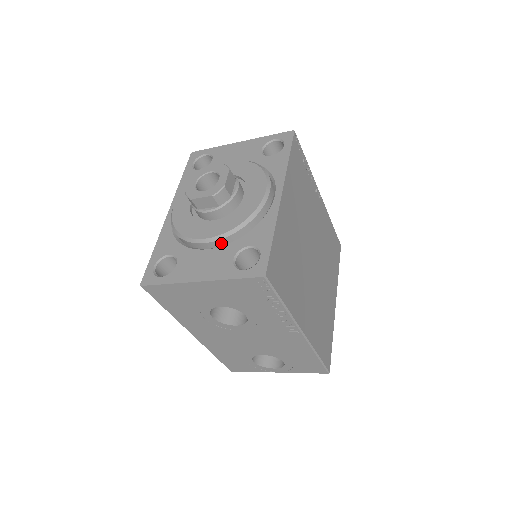
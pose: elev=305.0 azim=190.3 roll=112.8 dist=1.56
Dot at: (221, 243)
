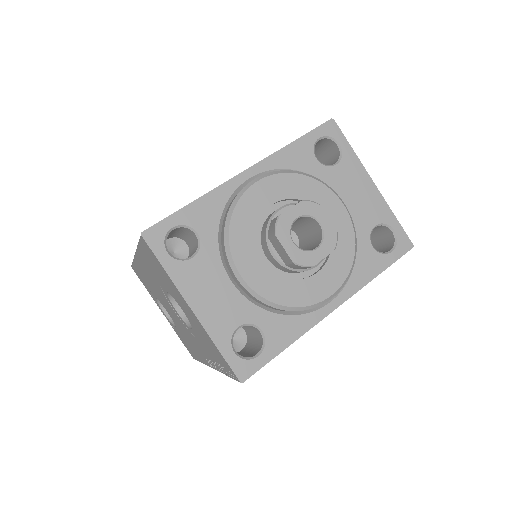
Dot at: (247, 292)
